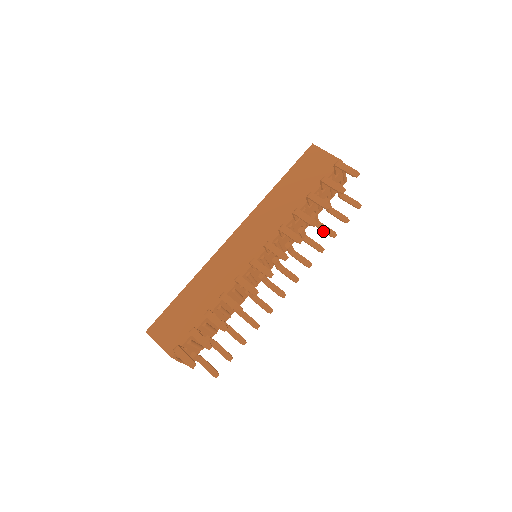
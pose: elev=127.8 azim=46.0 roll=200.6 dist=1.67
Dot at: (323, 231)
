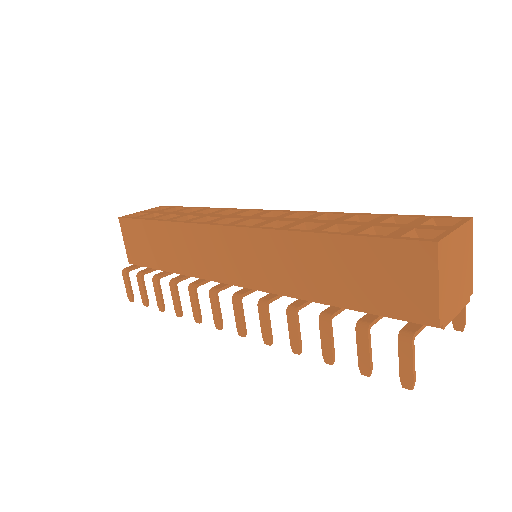
Dot at: occluded
